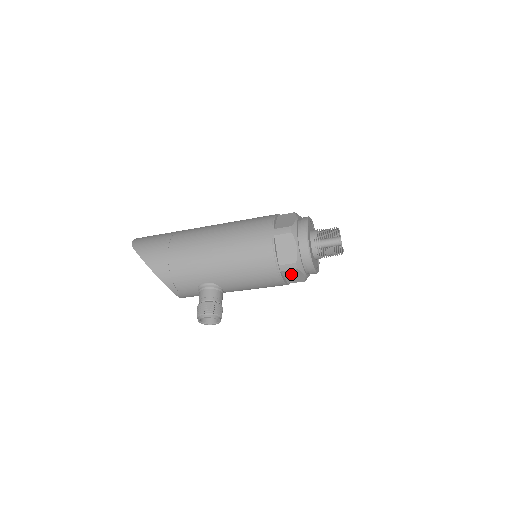
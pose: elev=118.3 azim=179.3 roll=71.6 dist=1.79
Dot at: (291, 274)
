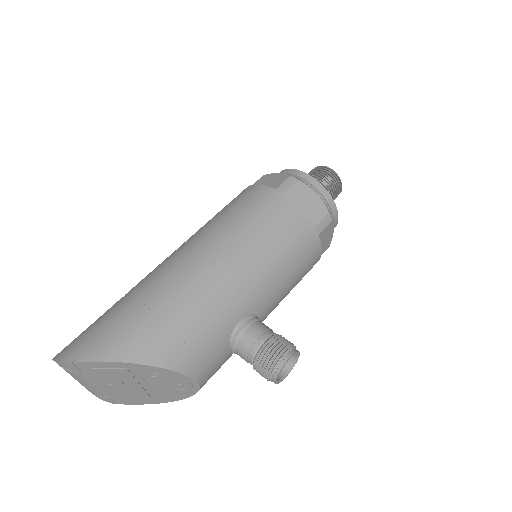
Dot at: (324, 237)
